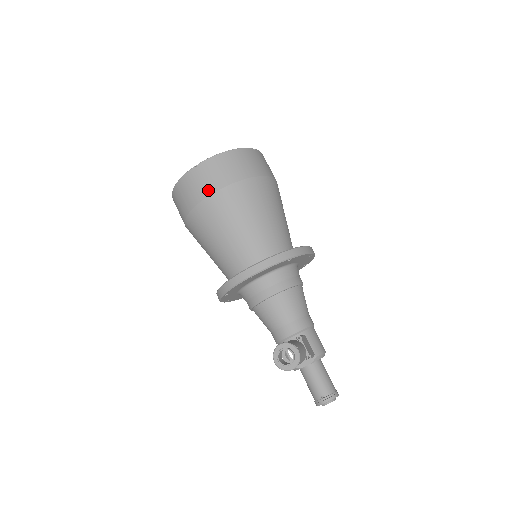
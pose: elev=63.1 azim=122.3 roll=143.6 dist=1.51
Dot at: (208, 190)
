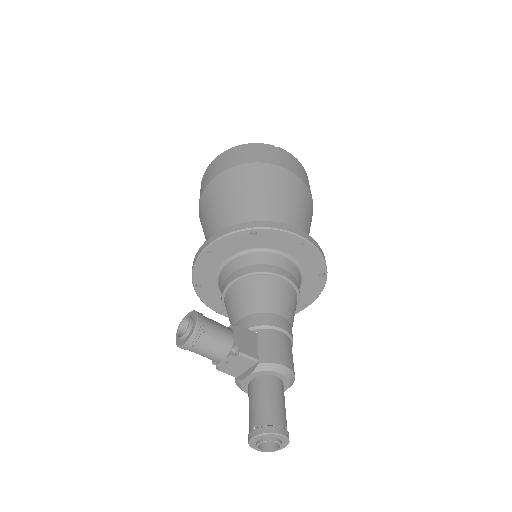
Dot at: (209, 179)
